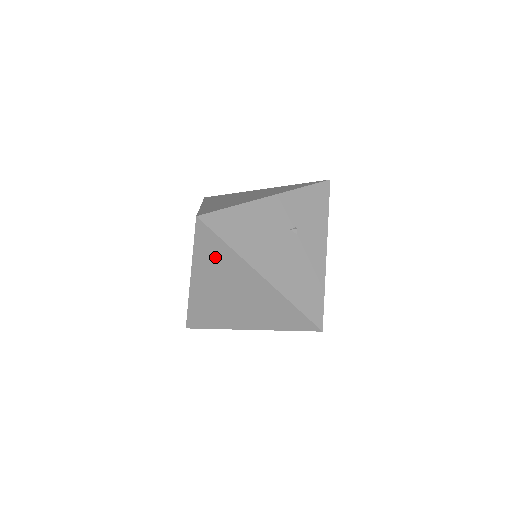
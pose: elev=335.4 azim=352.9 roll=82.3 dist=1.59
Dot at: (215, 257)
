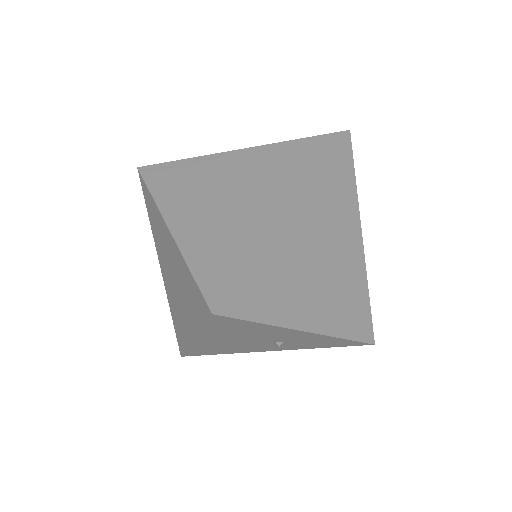
Dot at: (190, 294)
